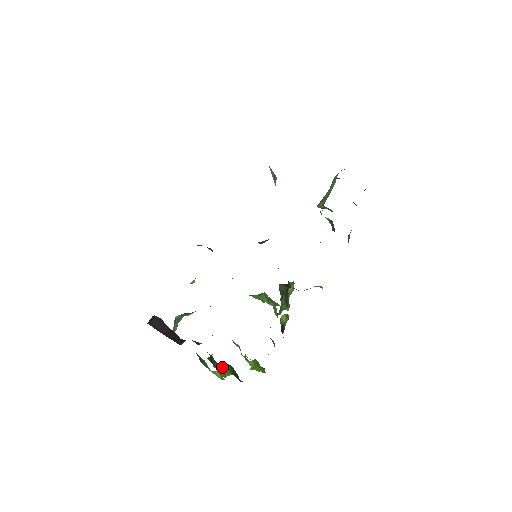
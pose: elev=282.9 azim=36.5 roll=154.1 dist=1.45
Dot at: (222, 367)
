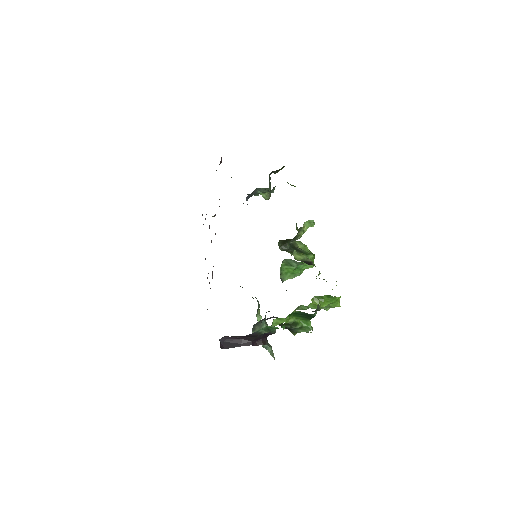
Dot at: (295, 323)
